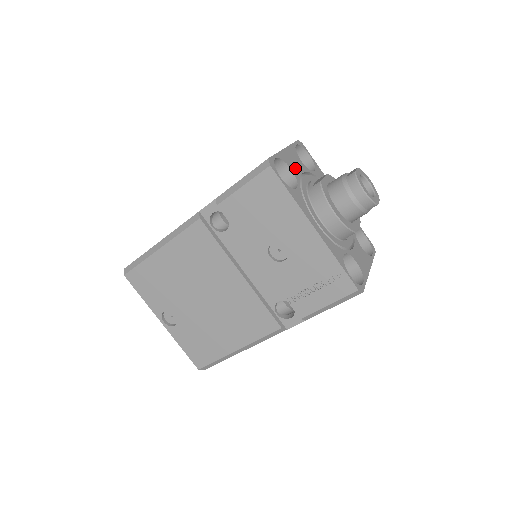
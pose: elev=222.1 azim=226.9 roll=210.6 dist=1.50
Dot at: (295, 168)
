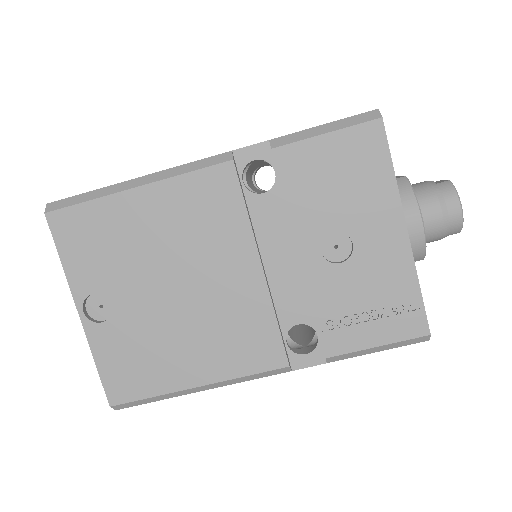
Dot at: occluded
